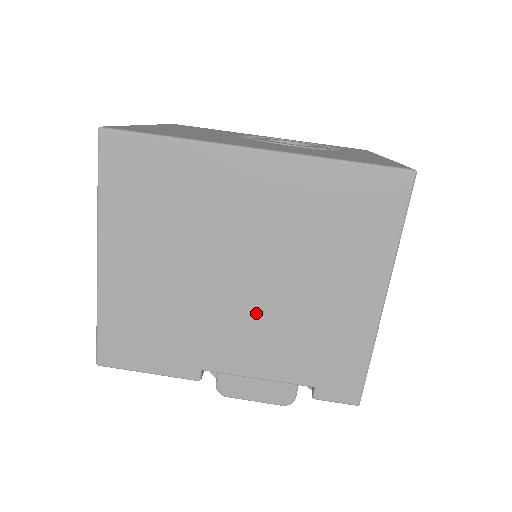
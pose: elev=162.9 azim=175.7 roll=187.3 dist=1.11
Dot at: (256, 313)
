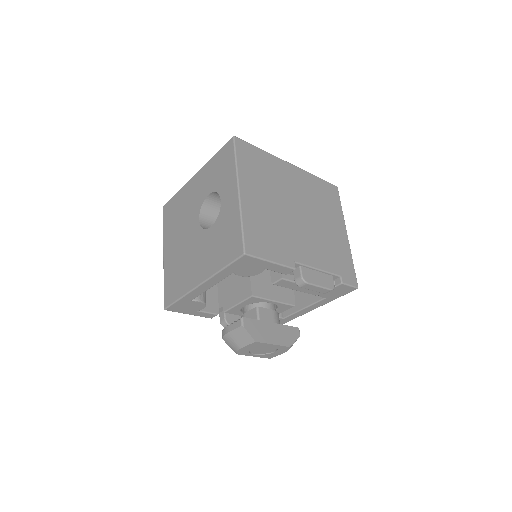
Dot at: (309, 233)
